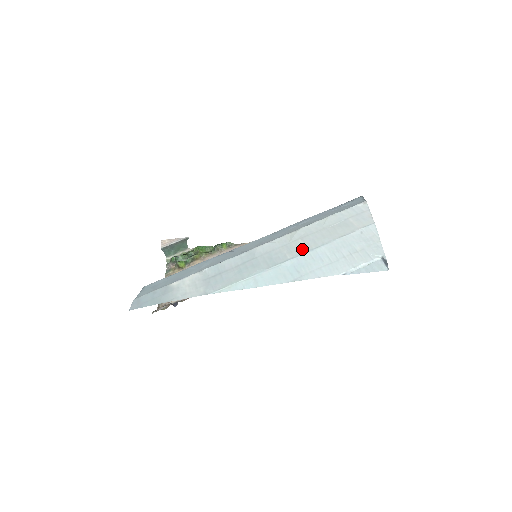
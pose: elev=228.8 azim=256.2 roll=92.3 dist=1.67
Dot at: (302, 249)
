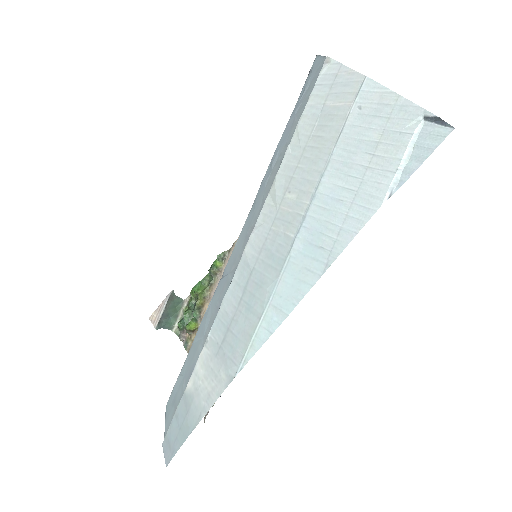
Dot at: (300, 207)
